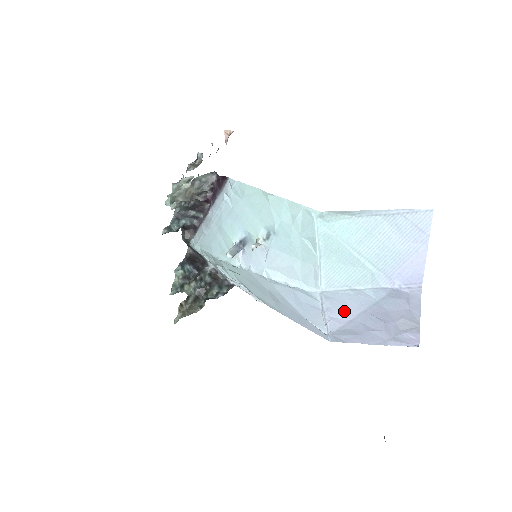
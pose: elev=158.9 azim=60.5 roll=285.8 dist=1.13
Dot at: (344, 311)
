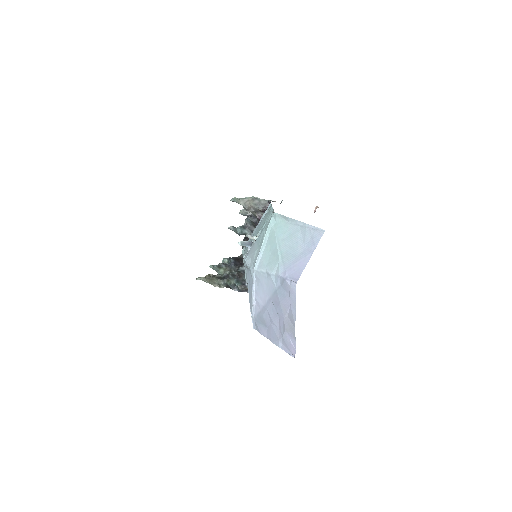
Dot at: (262, 295)
